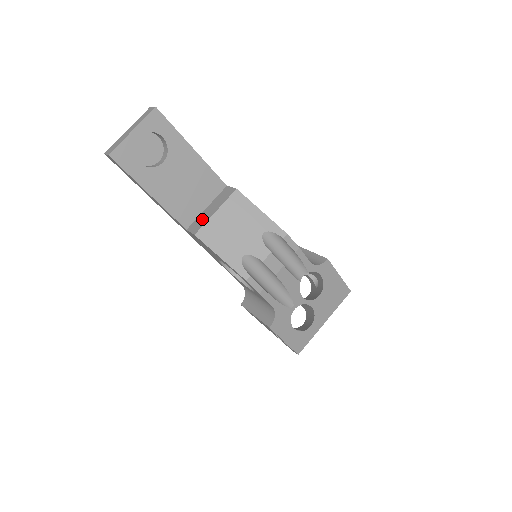
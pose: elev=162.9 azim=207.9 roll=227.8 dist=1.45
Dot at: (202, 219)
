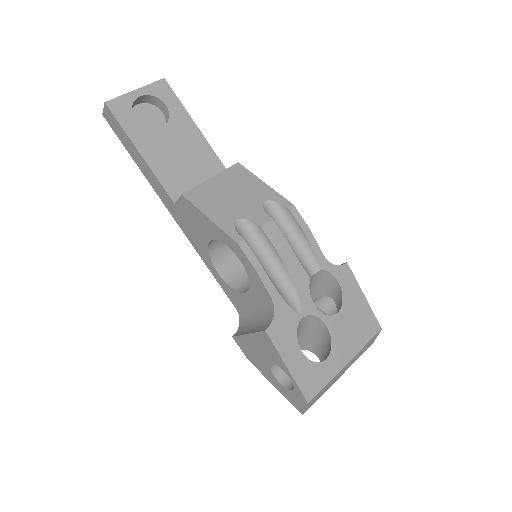
Dot at: occluded
